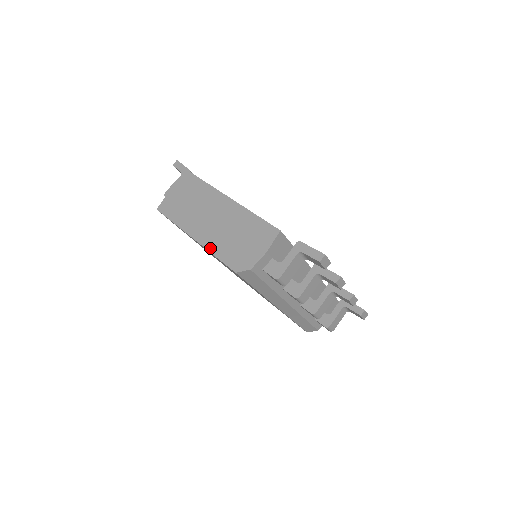
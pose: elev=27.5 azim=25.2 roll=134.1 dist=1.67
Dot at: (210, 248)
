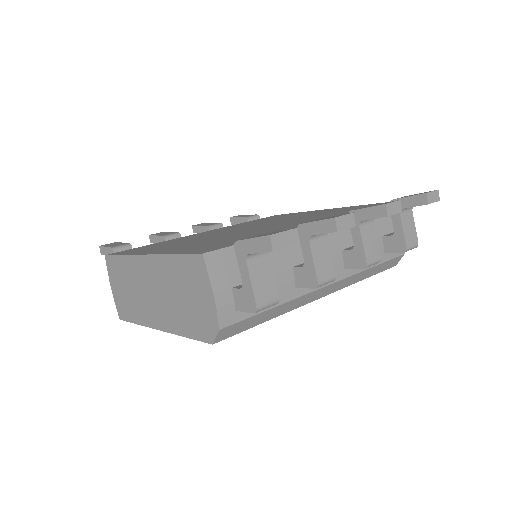
Dot at: (175, 331)
